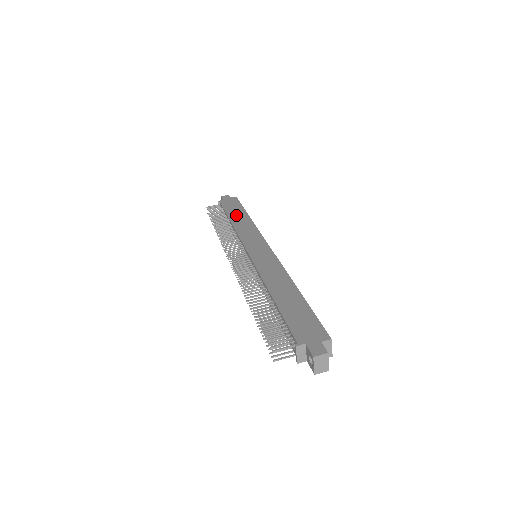
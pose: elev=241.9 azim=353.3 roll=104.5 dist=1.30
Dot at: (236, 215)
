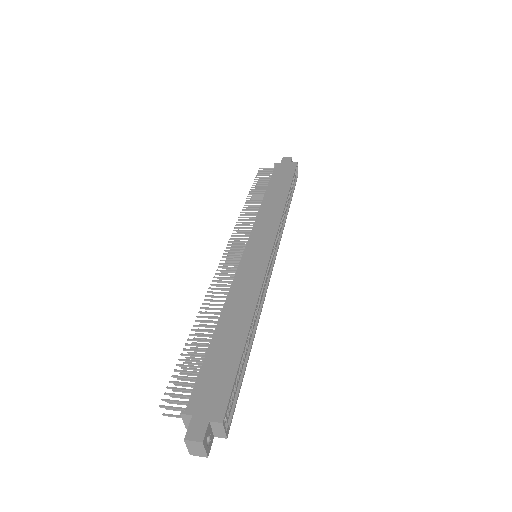
Dot at: (275, 190)
